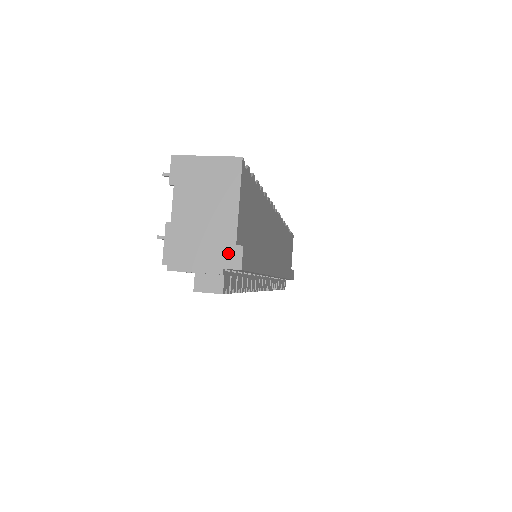
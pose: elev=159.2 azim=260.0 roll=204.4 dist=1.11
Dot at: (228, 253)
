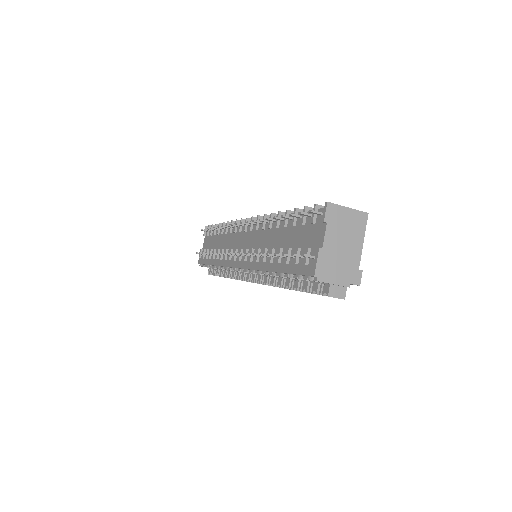
Dot at: (354, 274)
